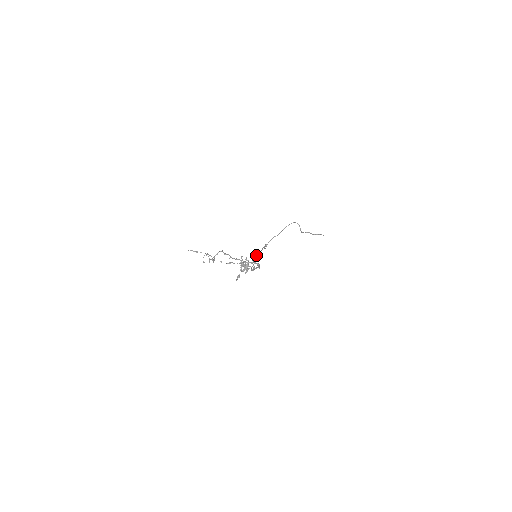
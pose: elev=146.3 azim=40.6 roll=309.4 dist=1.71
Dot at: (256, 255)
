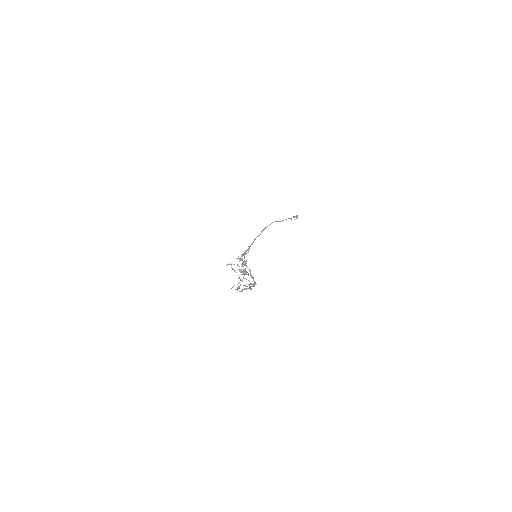
Dot at: occluded
